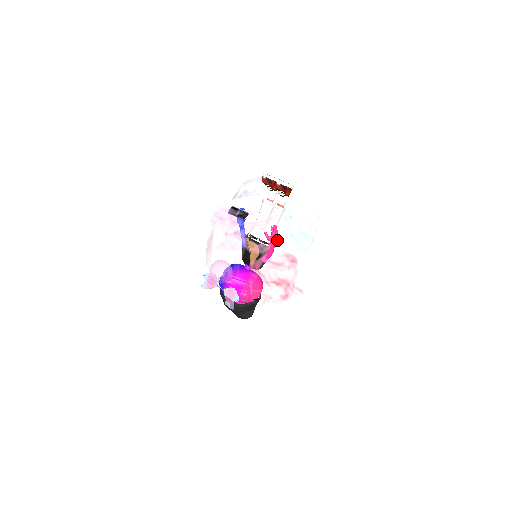
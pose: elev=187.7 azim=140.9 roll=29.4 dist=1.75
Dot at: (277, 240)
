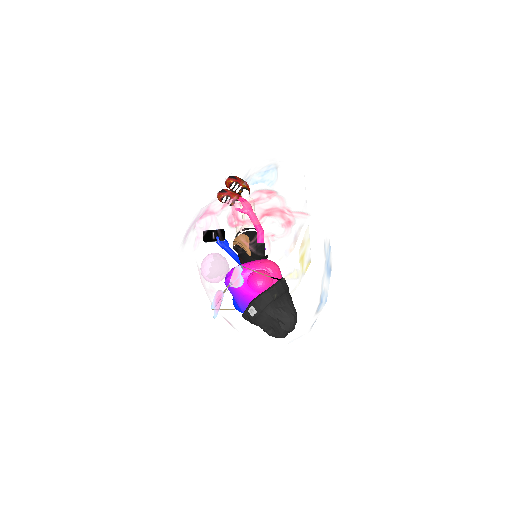
Dot at: (242, 190)
